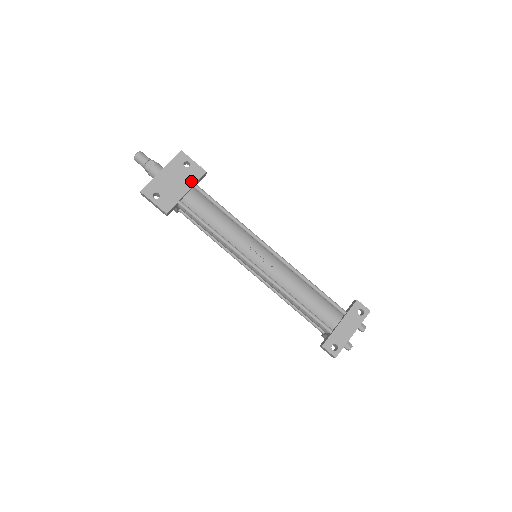
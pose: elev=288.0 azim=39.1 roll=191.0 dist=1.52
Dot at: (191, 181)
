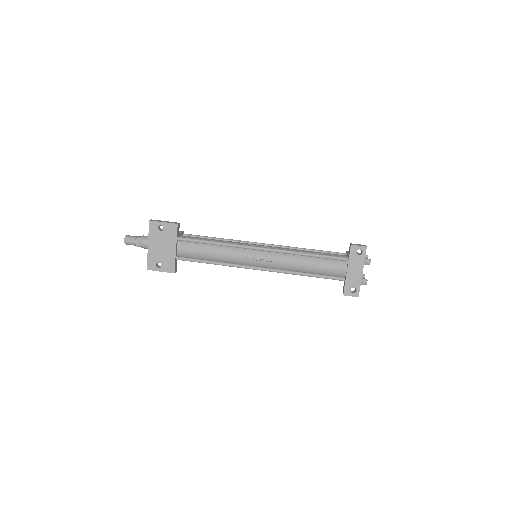
Dot at: (172, 239)
